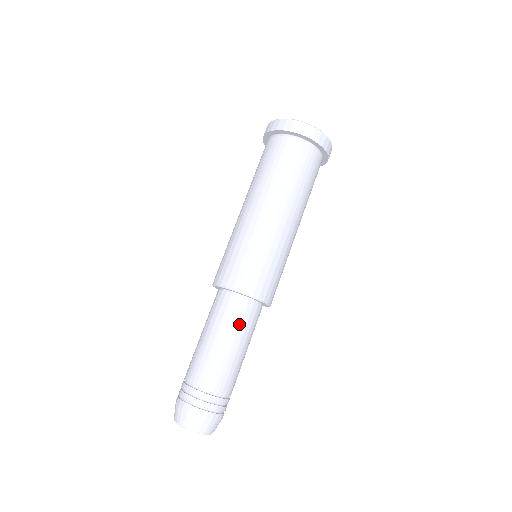
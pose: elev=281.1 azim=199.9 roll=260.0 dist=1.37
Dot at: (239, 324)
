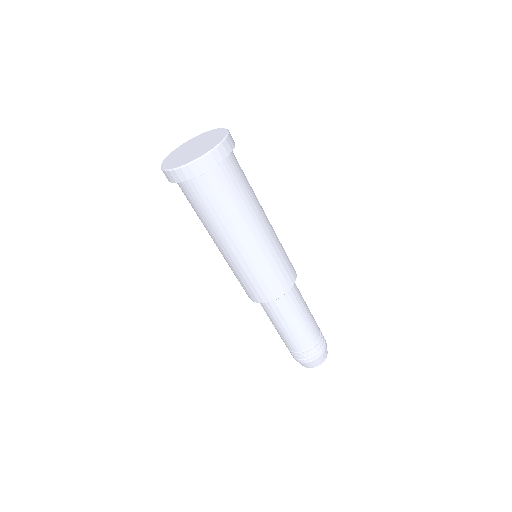
Dot at: (299, 299)
